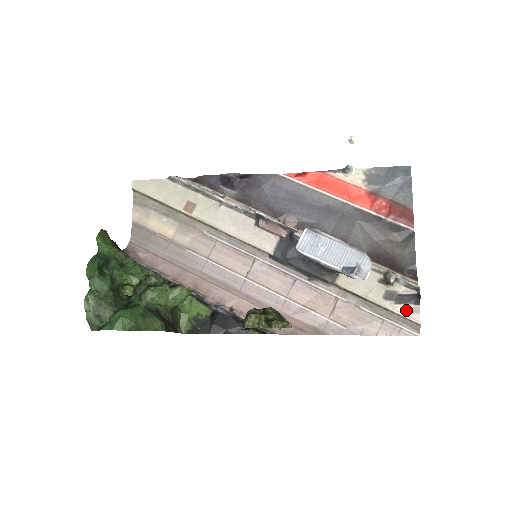
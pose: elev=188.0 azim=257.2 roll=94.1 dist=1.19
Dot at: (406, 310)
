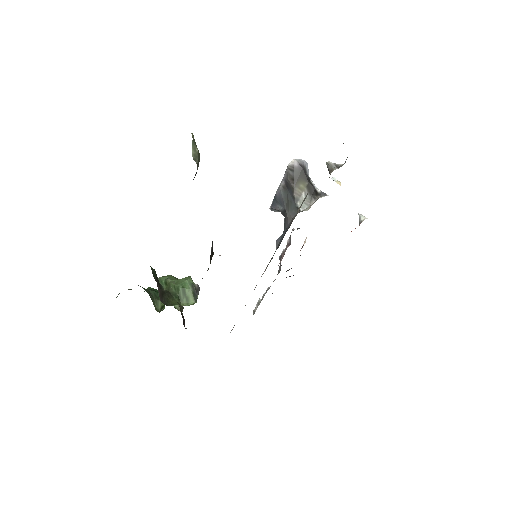
Dot at: occluded
